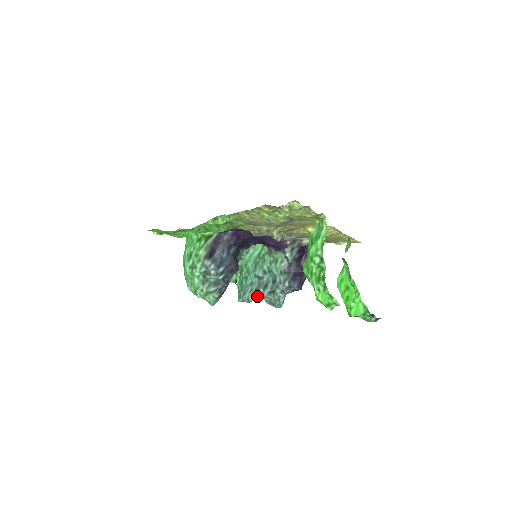
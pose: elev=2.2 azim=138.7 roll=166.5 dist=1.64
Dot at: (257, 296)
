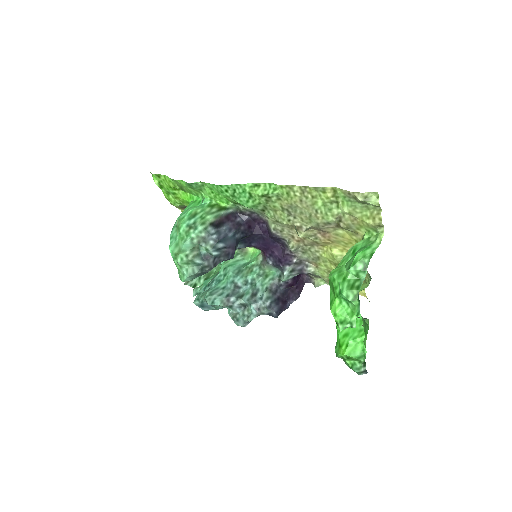
Dot at: (225, 302)
